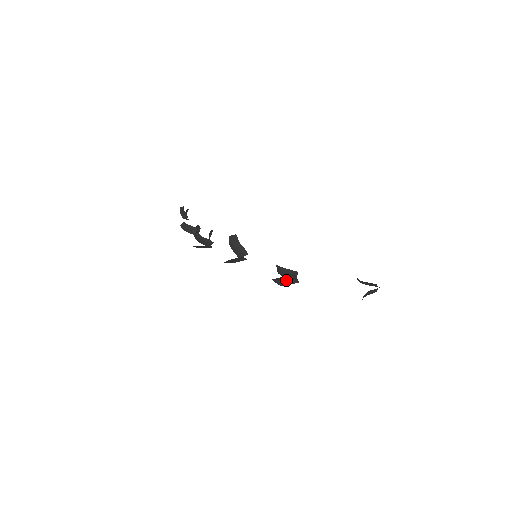
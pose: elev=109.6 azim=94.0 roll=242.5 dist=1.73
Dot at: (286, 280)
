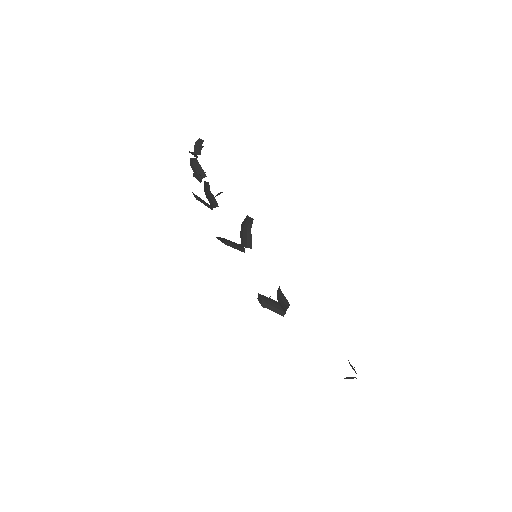
Dot at: (273, 305)
